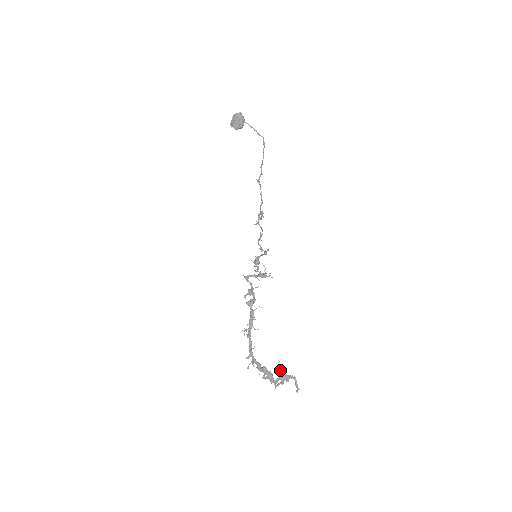
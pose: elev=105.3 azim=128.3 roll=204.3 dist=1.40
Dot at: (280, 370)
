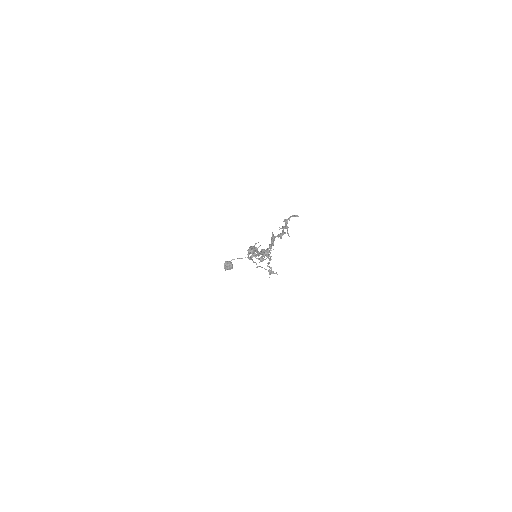
Dot at: occluded
